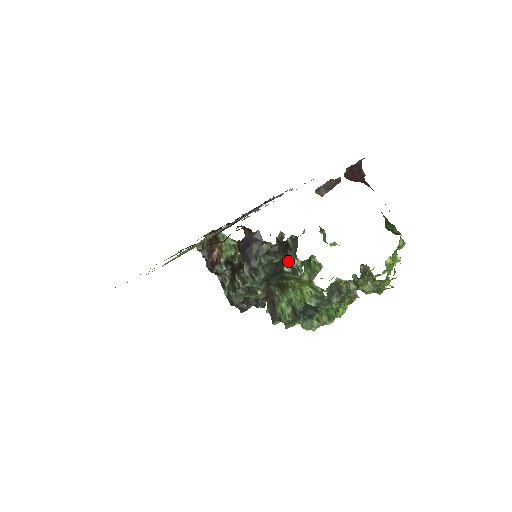
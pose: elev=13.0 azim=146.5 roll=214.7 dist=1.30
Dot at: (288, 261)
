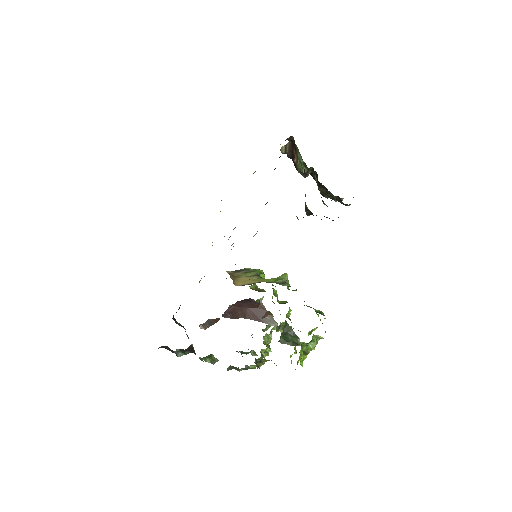
Dot at: occluded
